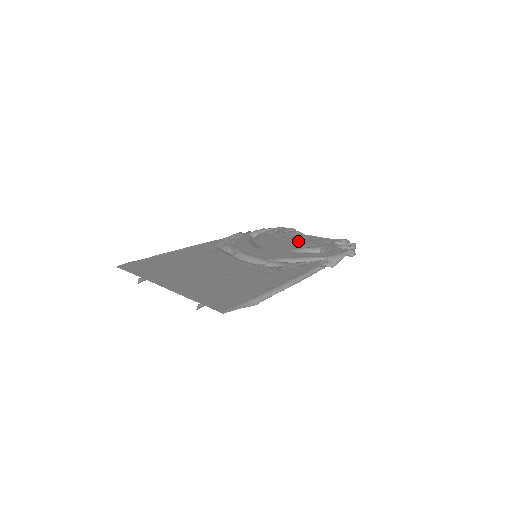
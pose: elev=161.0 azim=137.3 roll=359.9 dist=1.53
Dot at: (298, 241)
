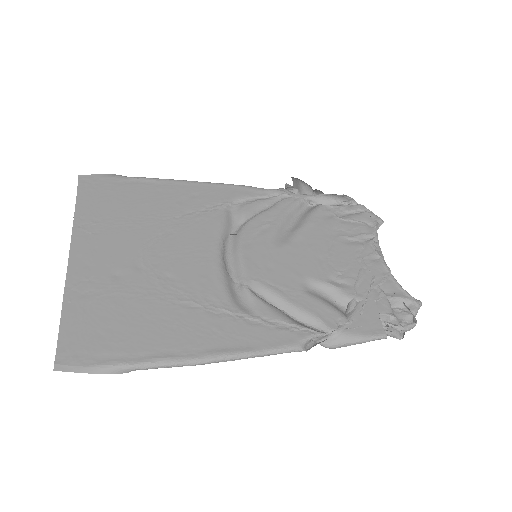
Dot at: (345, 260)
